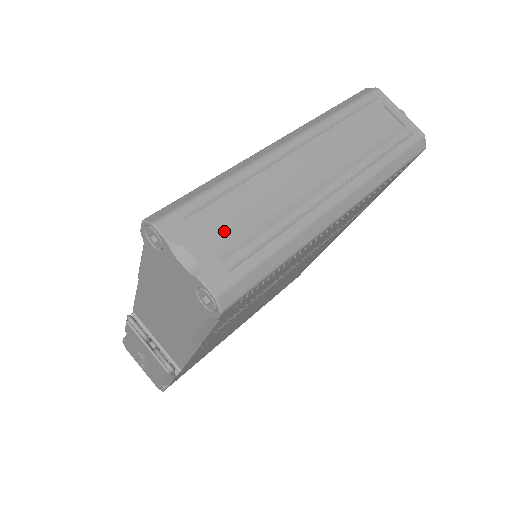
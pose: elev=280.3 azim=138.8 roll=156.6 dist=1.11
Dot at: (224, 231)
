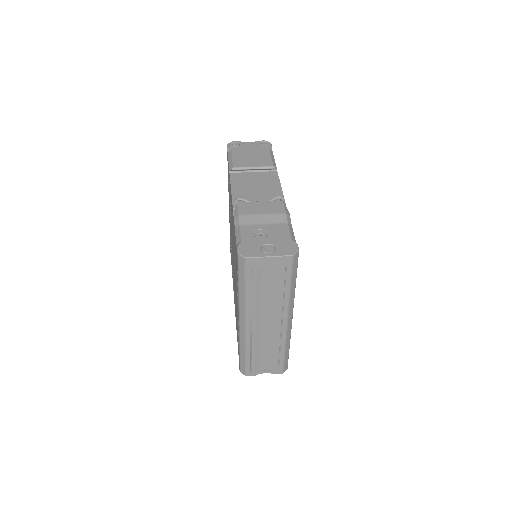
Dot at: occluded
